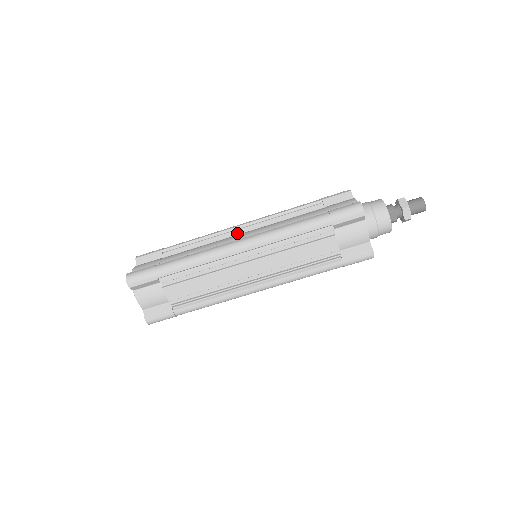
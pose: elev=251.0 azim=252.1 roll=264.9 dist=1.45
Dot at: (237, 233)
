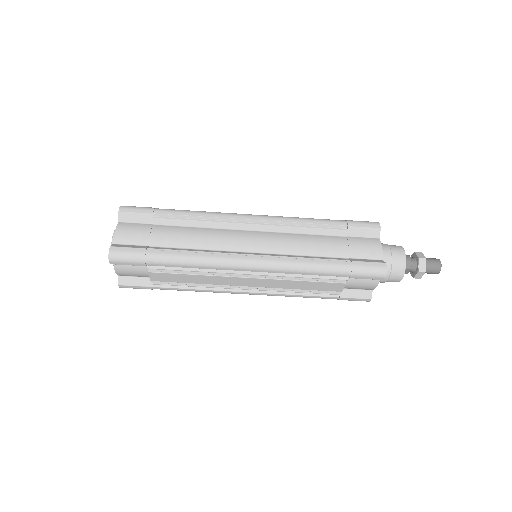
Dot at: (245, 228)
